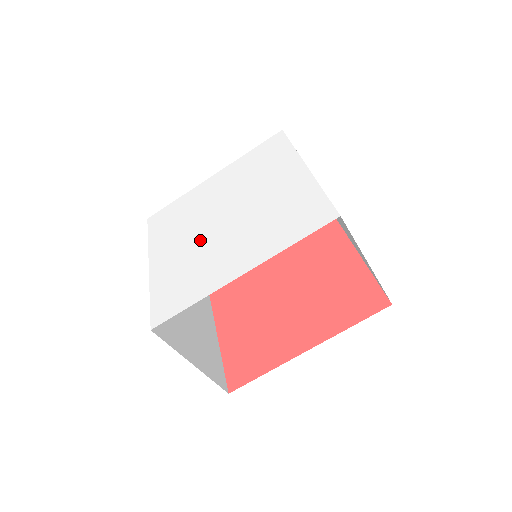
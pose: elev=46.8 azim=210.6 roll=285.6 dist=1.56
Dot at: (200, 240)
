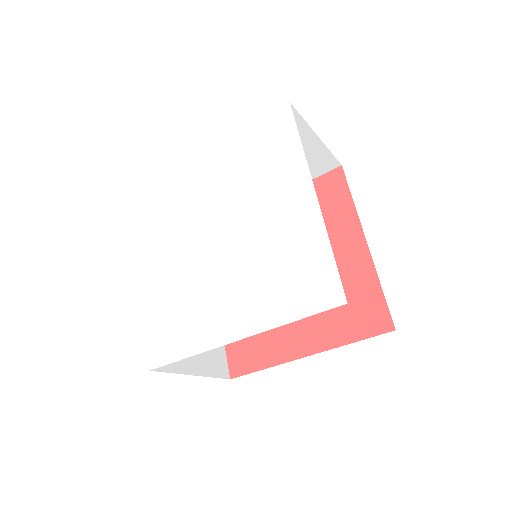
Dot at: (193, 262)
